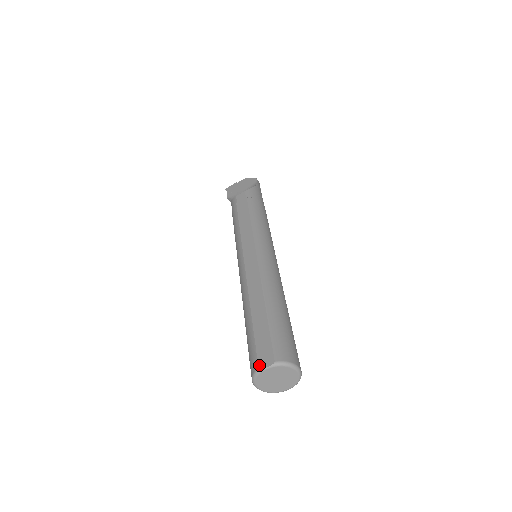
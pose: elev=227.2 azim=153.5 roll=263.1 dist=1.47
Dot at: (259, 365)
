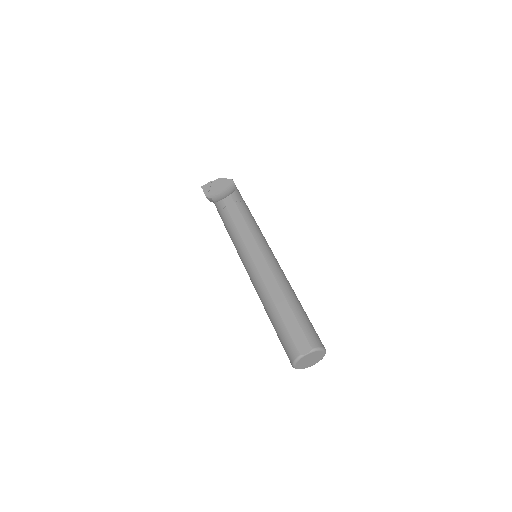
Dot at: (300, 352)
